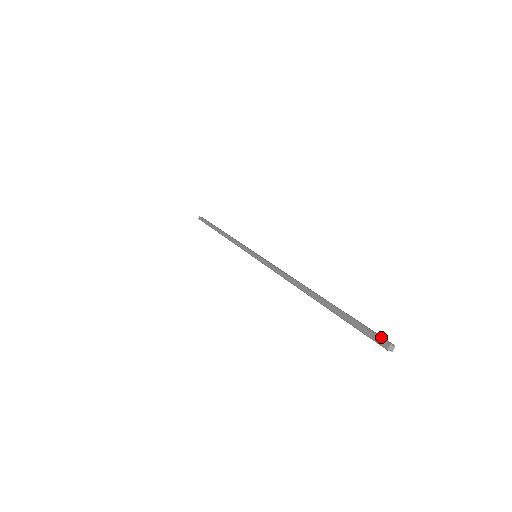
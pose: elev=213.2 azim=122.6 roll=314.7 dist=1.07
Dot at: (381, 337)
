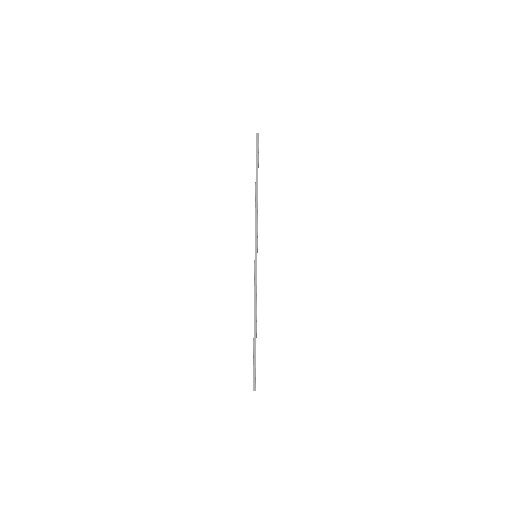
Dot at: occluded
